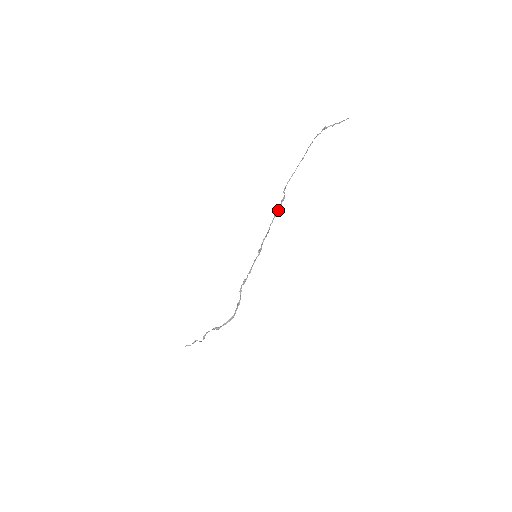
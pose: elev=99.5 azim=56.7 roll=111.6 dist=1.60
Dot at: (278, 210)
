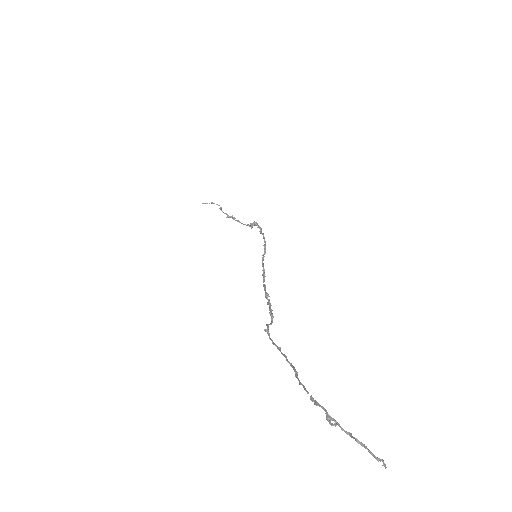
Dot at: (268, 303)
